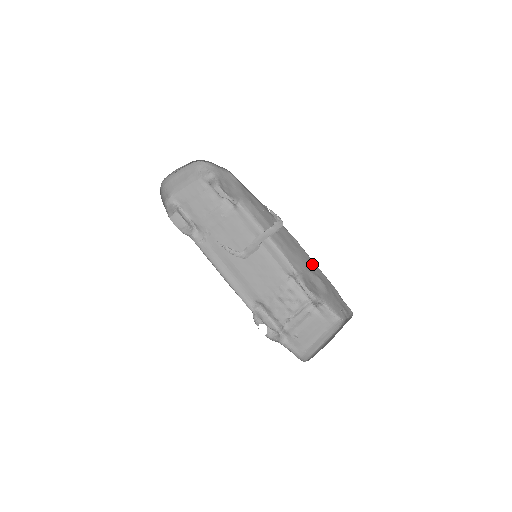
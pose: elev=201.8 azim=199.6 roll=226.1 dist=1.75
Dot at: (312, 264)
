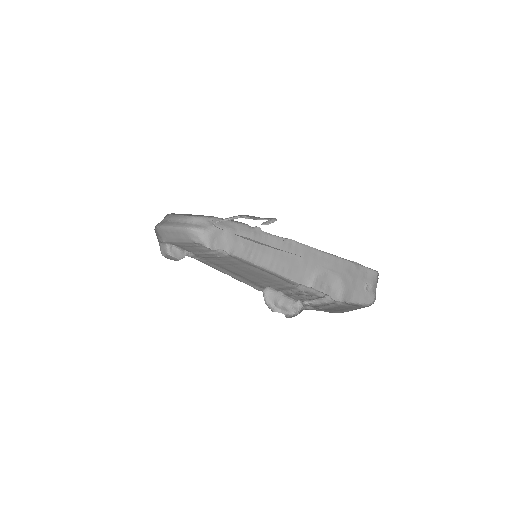
Dot at: (317, 256)
